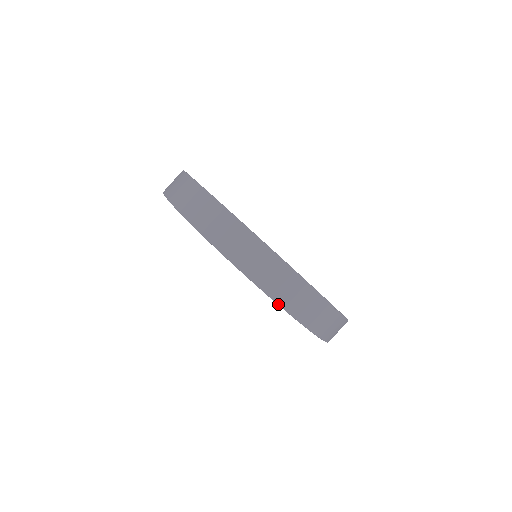
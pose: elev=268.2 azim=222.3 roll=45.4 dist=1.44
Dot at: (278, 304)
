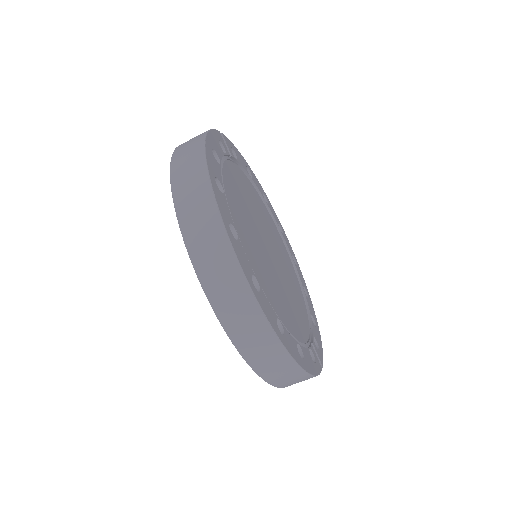
Dot at: (278, 387)
